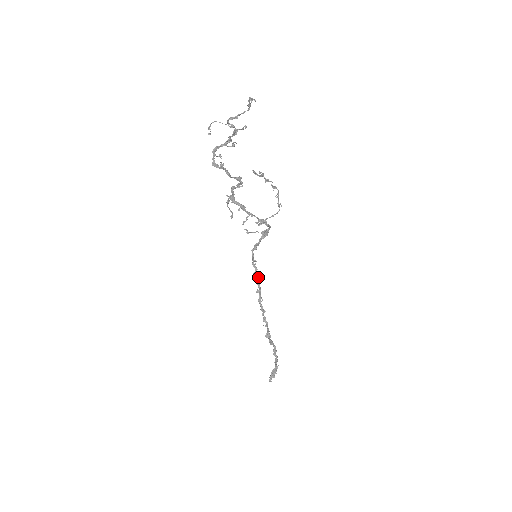
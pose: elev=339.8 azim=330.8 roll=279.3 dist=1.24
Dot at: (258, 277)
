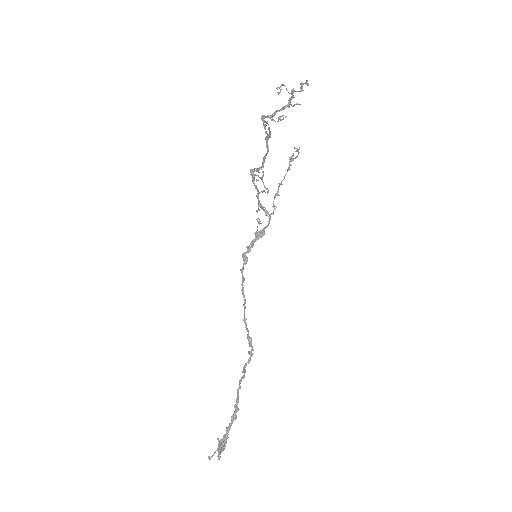
Dot at: (243, 289)
